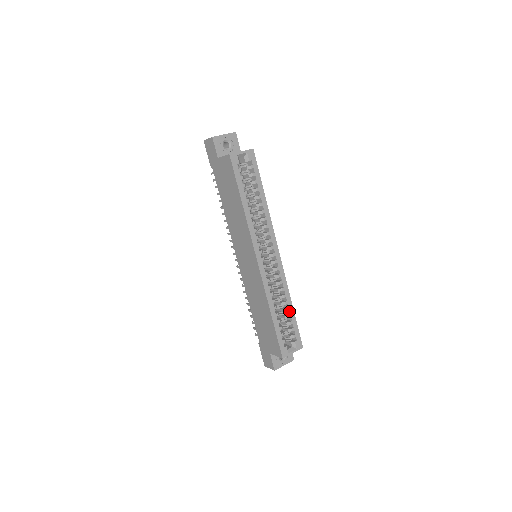
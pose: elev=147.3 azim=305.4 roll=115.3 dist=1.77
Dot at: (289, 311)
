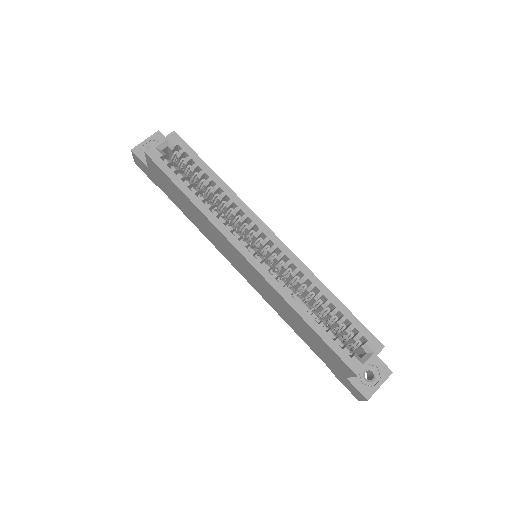
Dot at: (331, 304)
